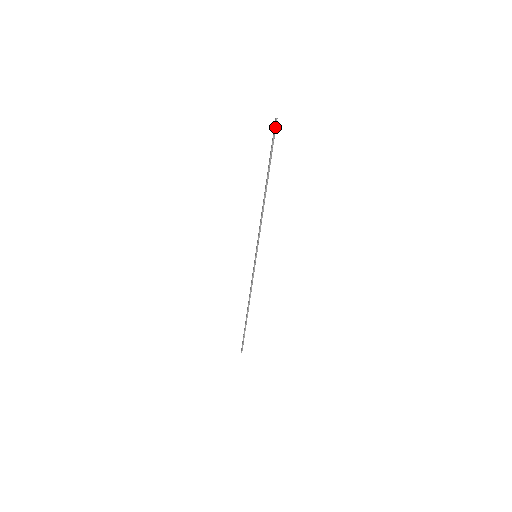
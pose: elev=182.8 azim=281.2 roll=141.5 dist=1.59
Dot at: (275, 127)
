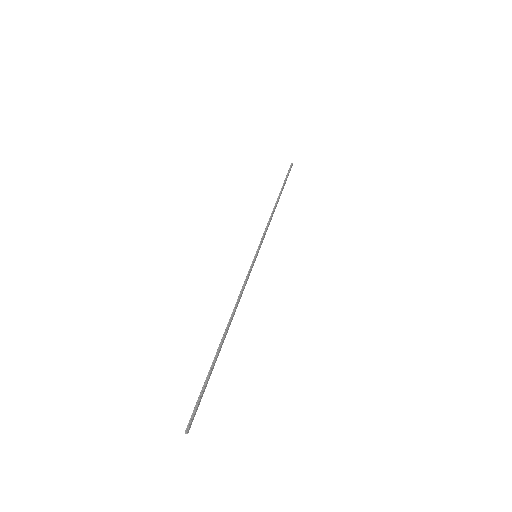
Dot at: (191, 421)
